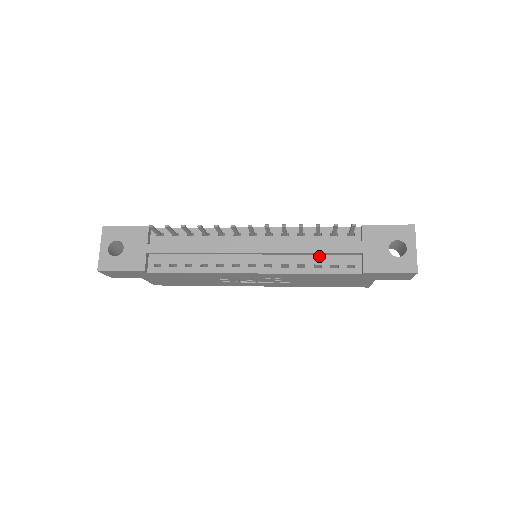
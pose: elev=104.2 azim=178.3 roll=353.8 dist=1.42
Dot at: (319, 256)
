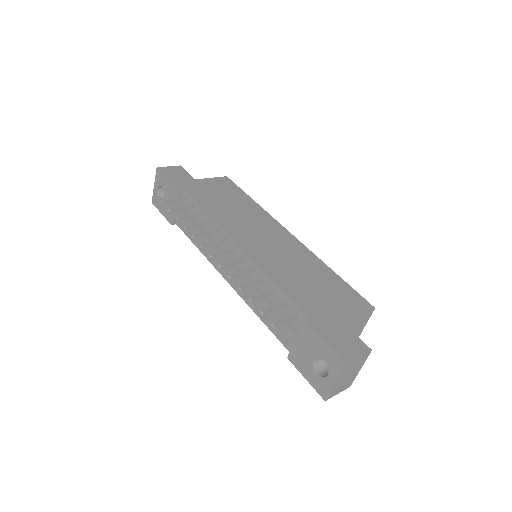
Dot at: occluded
